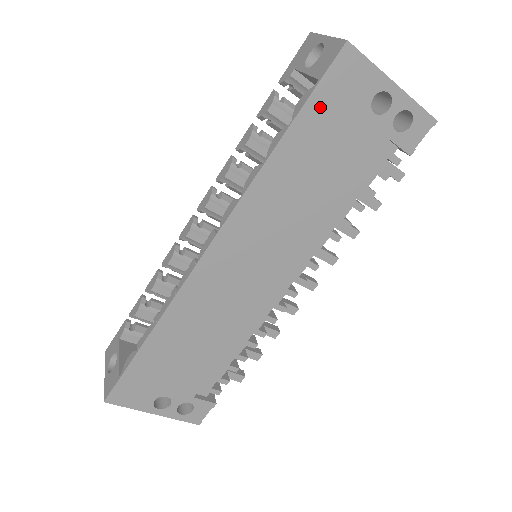
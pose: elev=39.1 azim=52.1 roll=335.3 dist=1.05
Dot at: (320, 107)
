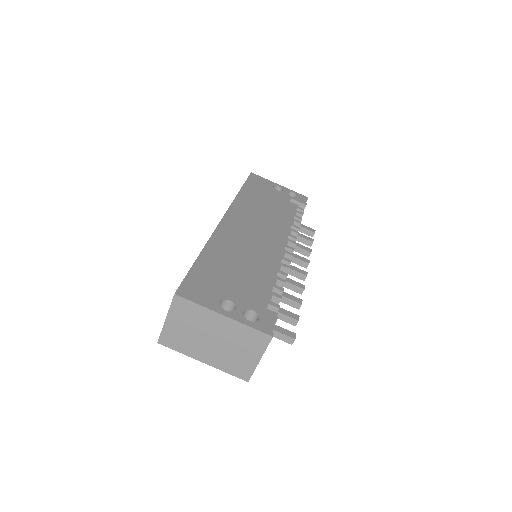
Dot at: (252, 185)
